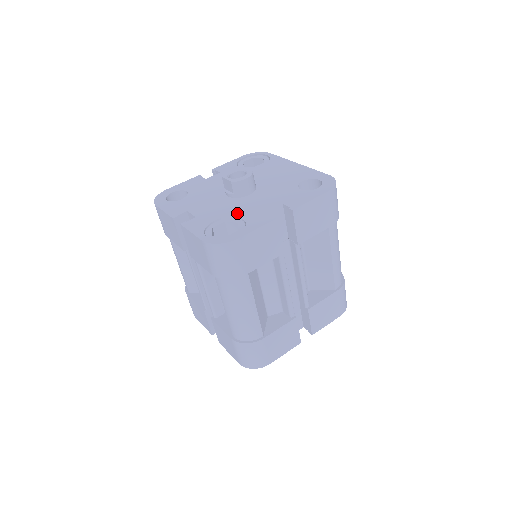
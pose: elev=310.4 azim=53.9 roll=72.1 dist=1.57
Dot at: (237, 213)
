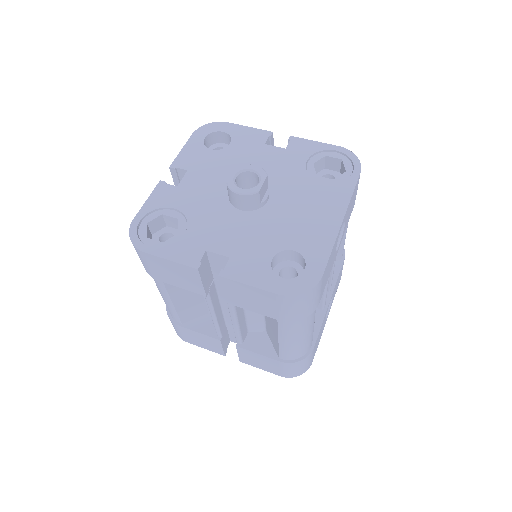
Dot at: (195, 221)
